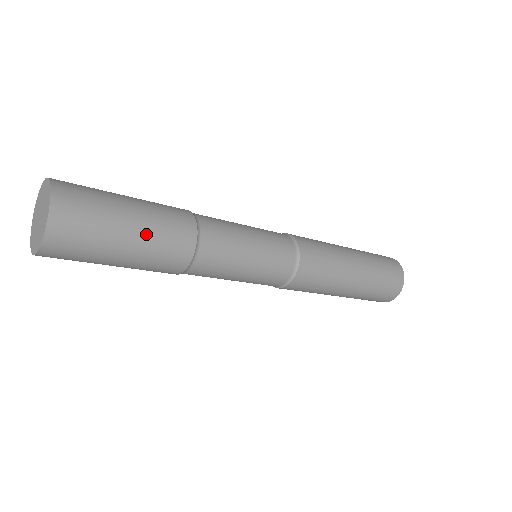
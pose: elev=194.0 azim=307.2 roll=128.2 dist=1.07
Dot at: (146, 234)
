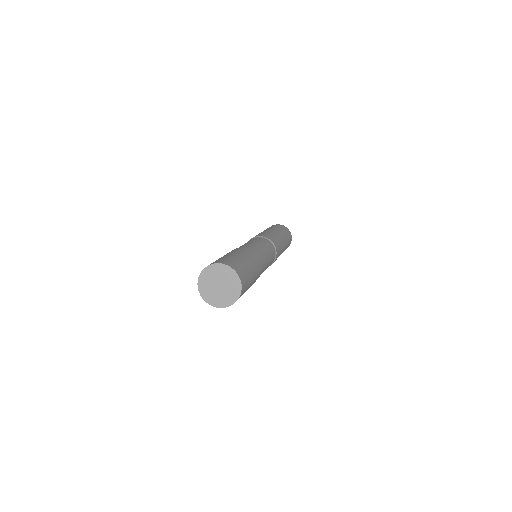
Dot at: occluded
